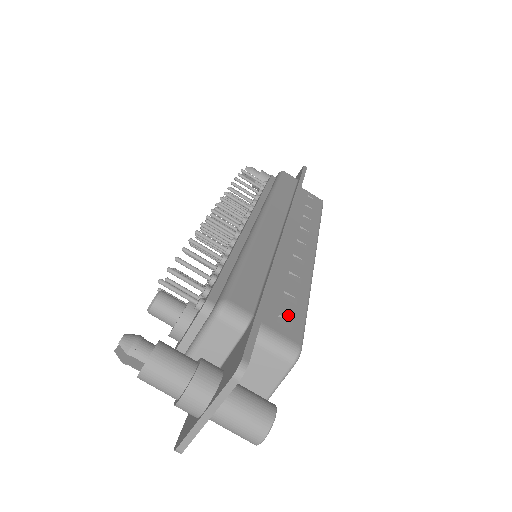
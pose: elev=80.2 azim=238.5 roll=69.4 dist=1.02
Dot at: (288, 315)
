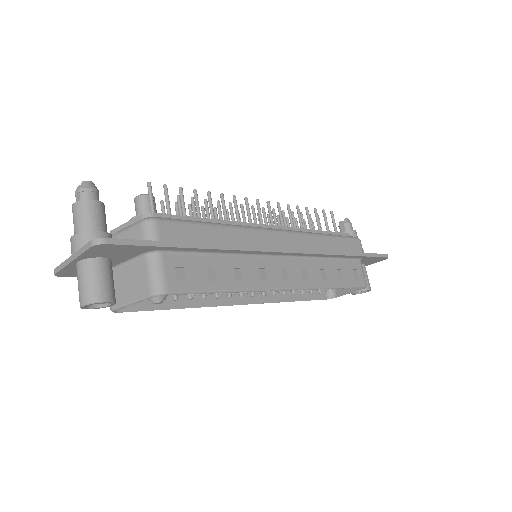
Dot at: (191, 275)
